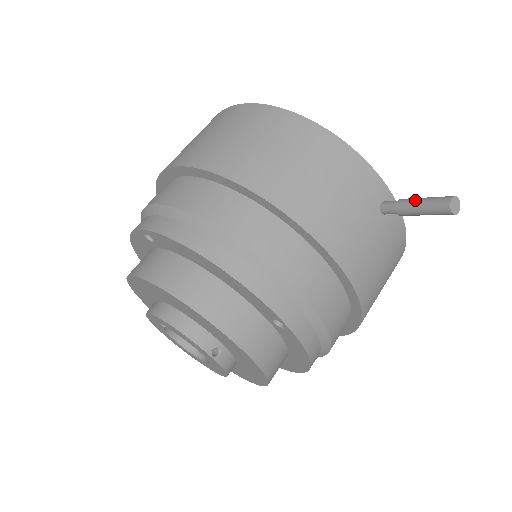
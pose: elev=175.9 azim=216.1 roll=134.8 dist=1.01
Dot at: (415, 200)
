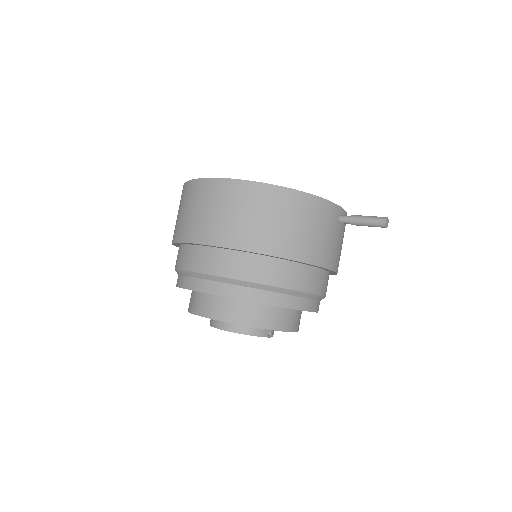
Dot at: (362, 220)
